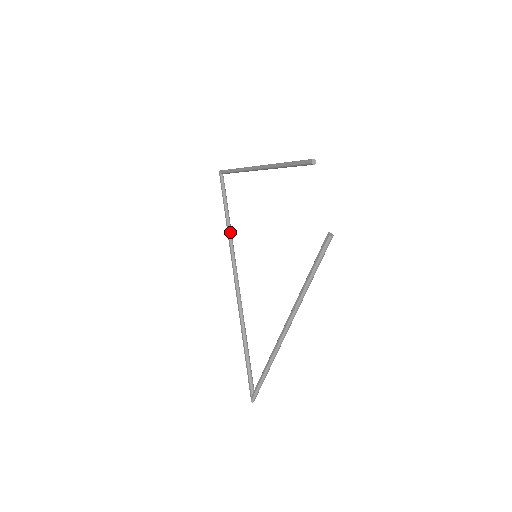
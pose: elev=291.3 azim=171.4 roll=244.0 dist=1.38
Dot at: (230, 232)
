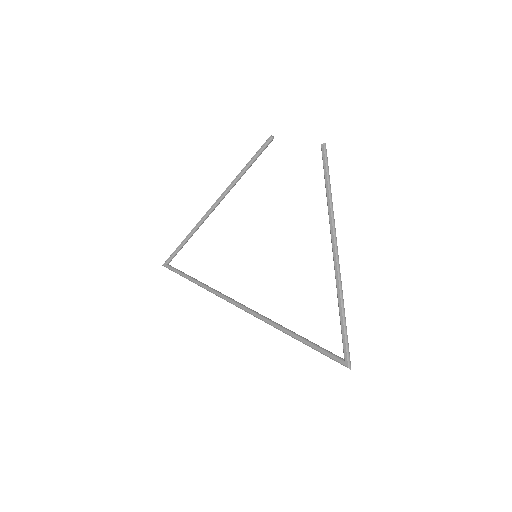
Dot at: (208, 286)
